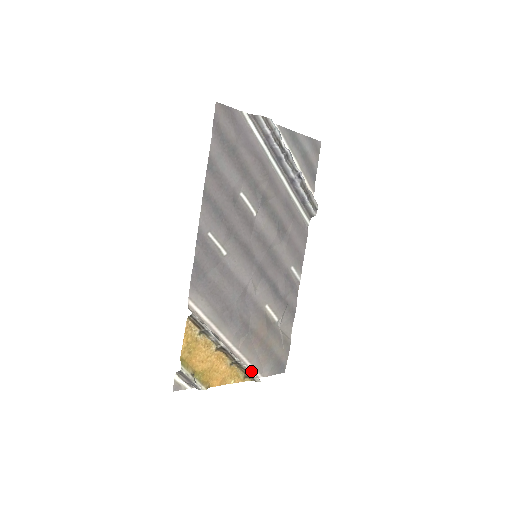
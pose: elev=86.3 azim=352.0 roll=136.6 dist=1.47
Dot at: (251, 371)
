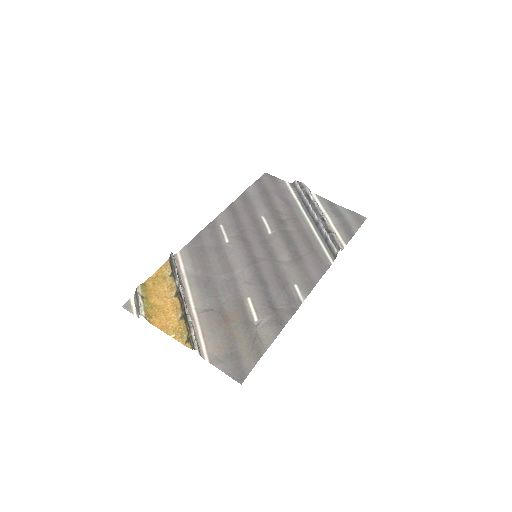
Dot at: (193, 329)
